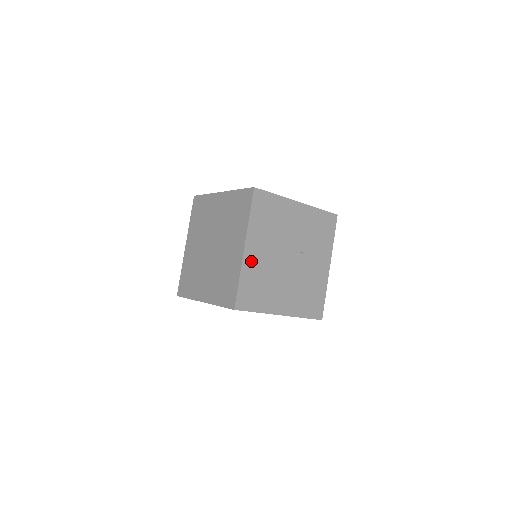
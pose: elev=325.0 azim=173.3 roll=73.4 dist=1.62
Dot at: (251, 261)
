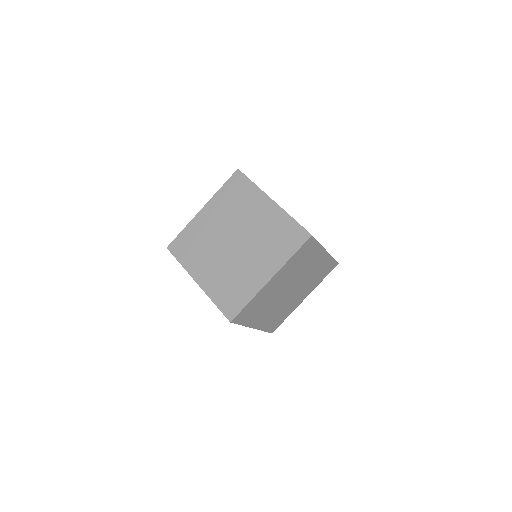
Dot at: occluded
